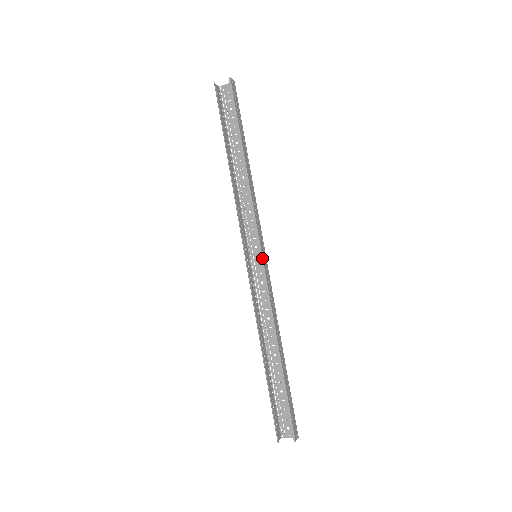
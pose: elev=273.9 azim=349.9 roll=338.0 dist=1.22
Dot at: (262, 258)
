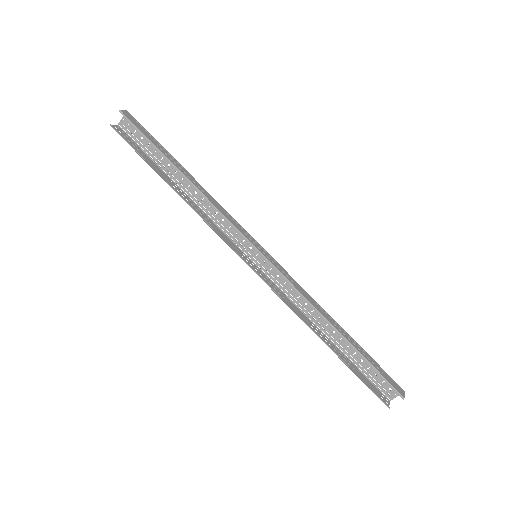
Dot at: (262, 255)
